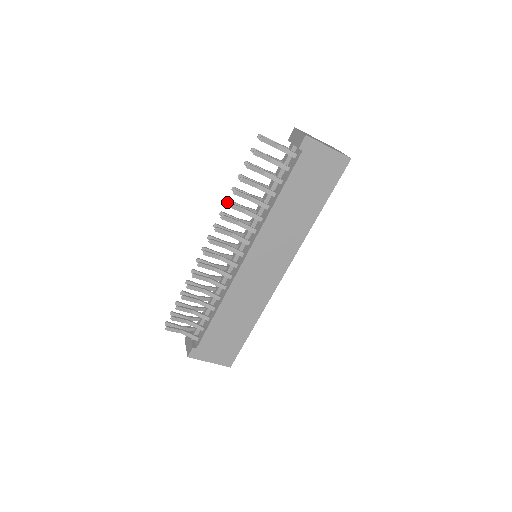
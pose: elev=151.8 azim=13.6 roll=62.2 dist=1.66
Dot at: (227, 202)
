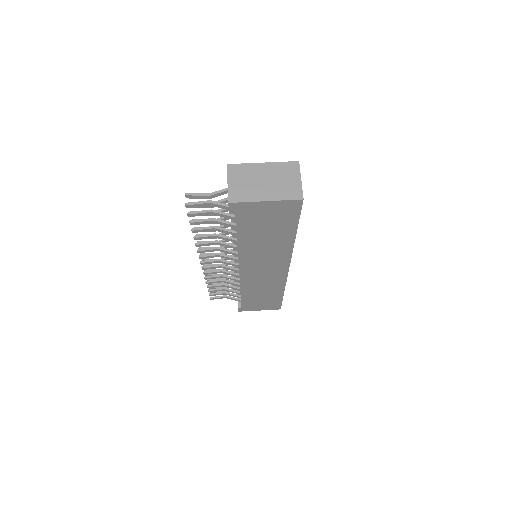
Dot at: occluded
